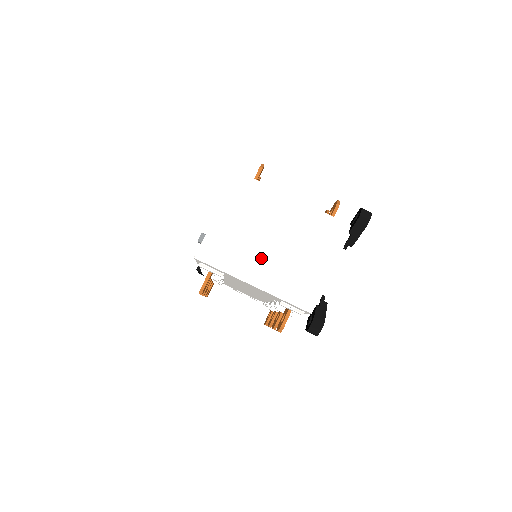
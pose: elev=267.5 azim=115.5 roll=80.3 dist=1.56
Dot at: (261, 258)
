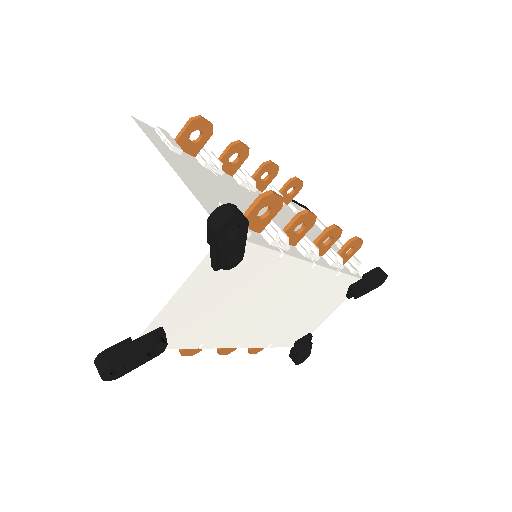
Dot at: (110, 242)
